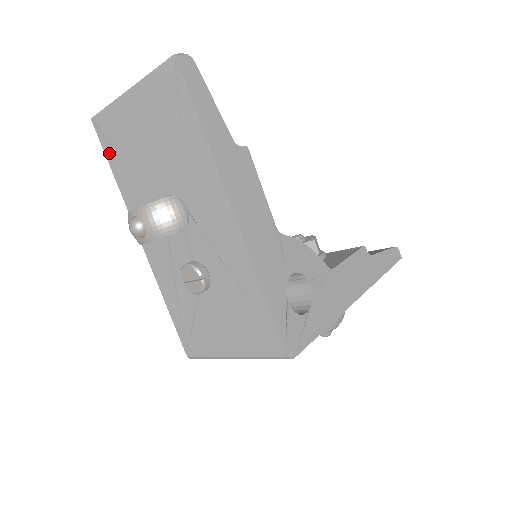
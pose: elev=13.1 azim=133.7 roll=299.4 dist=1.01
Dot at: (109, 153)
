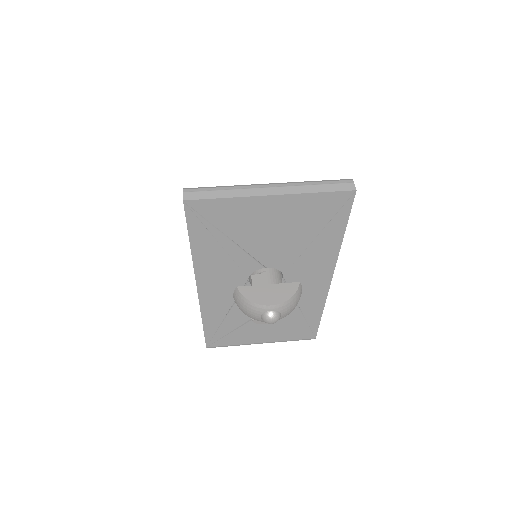
Dot at: (197, 231)
